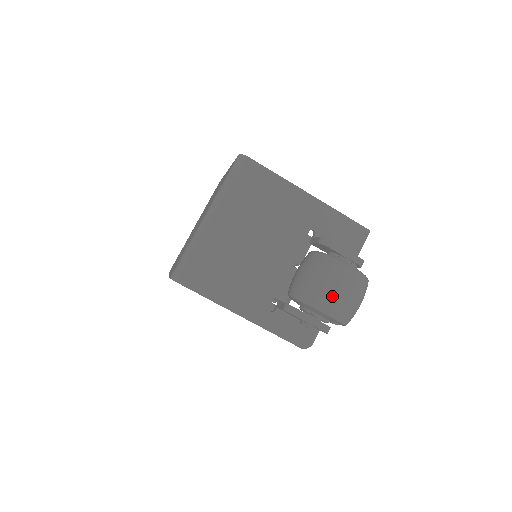
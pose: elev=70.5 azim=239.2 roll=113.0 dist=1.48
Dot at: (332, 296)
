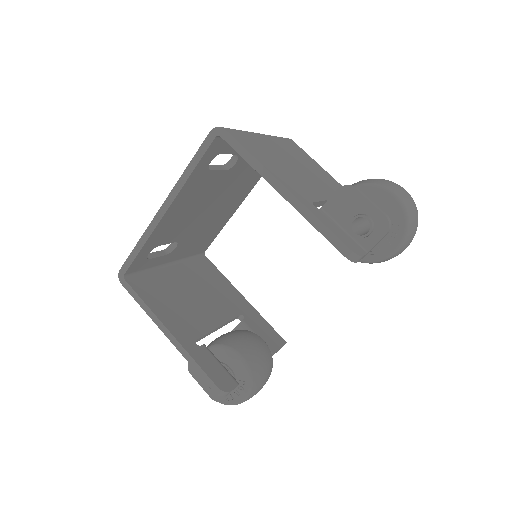
Dot at: (396, 186)
